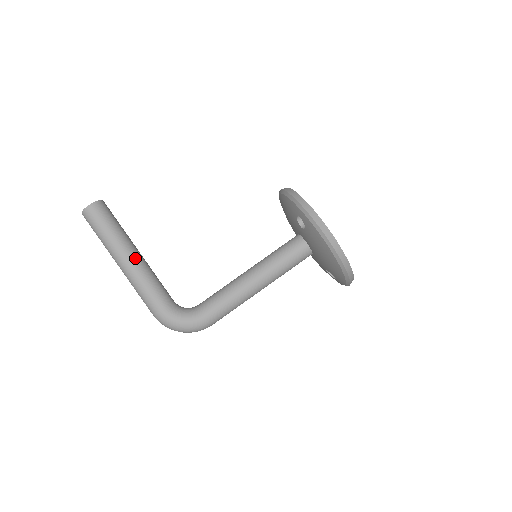
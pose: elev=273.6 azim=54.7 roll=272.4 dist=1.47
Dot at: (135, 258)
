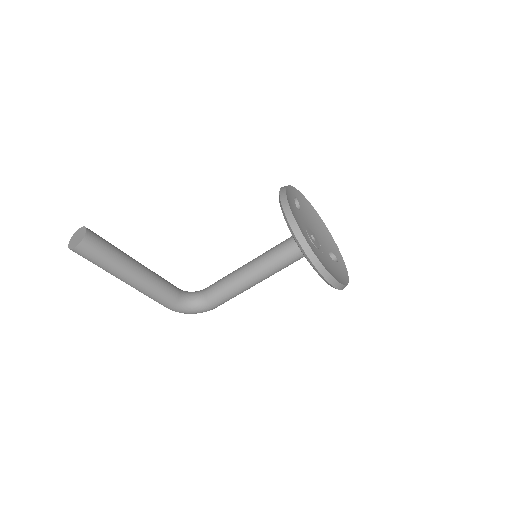
Dot at: (138, 277)
